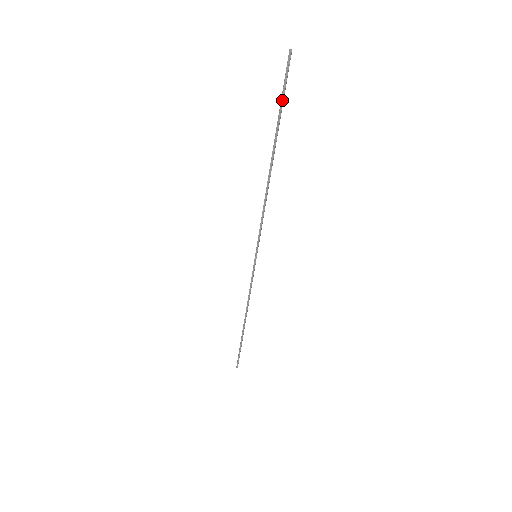
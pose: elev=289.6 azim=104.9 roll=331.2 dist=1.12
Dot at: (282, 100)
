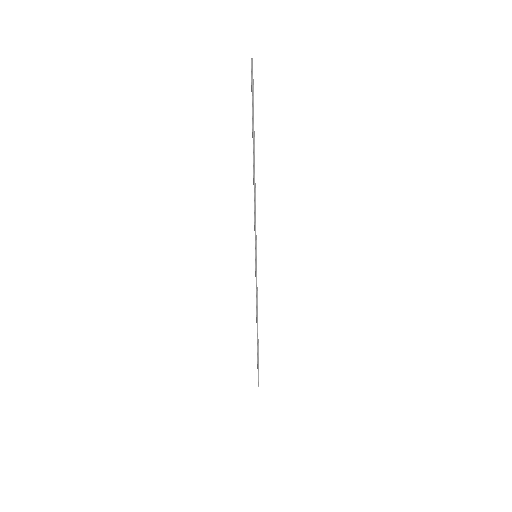
Dot at: (253, 102)
